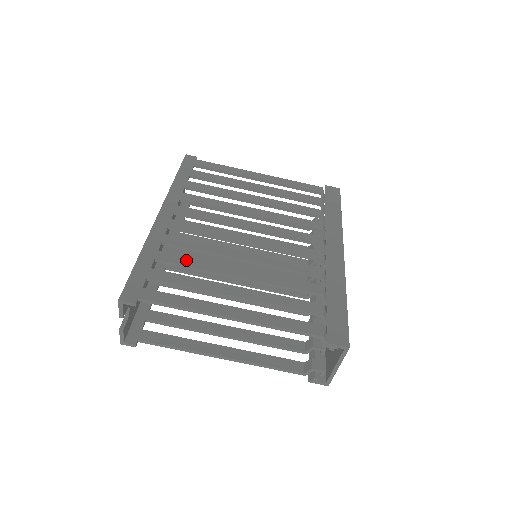
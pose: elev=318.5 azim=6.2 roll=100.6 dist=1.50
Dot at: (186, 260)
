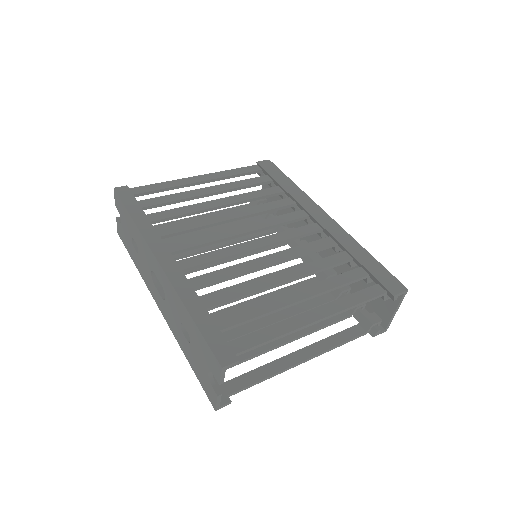
Dot at: (232, 293)
